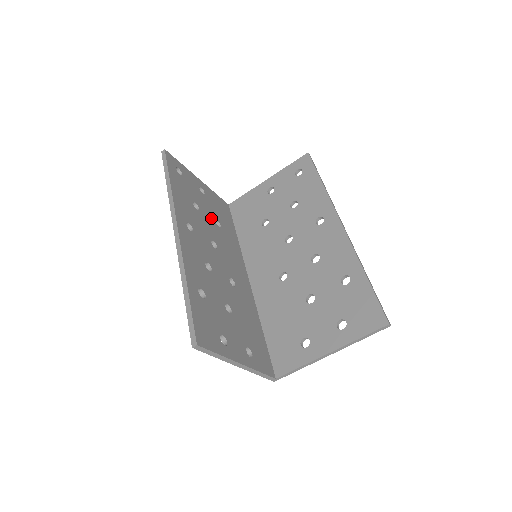
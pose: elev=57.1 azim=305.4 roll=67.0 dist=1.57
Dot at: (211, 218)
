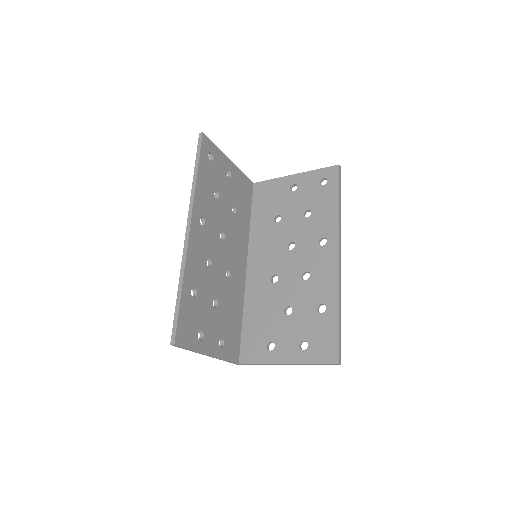
Dot at: (229, 205)
